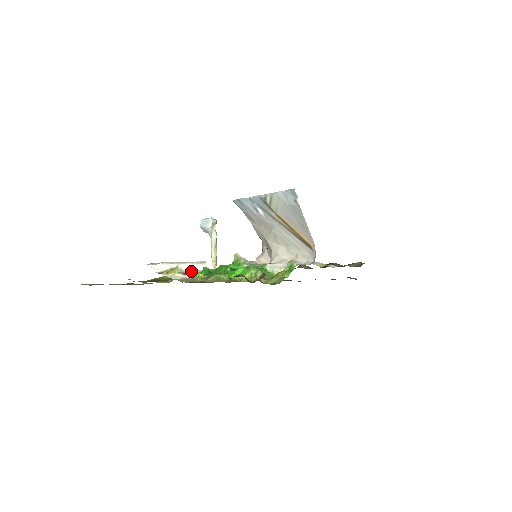
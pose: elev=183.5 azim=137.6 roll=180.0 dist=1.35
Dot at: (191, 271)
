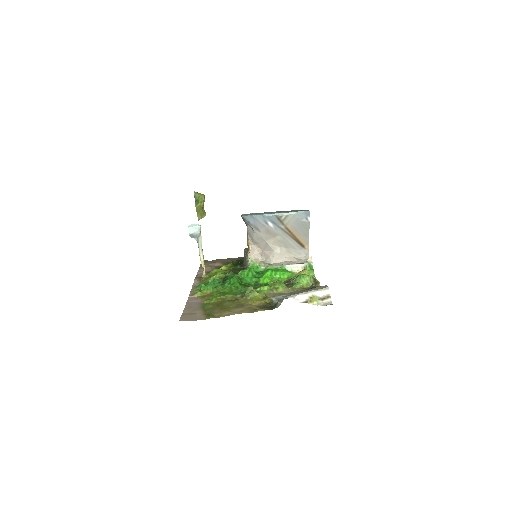
Dot at: (324, 296)
